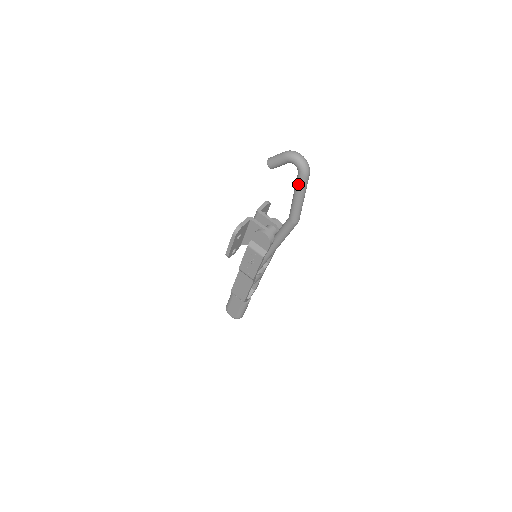
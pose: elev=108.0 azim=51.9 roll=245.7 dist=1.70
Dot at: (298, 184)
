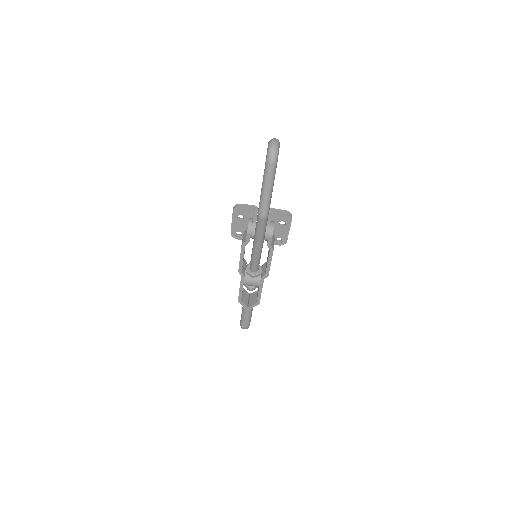
Dot at: (264, 170)
